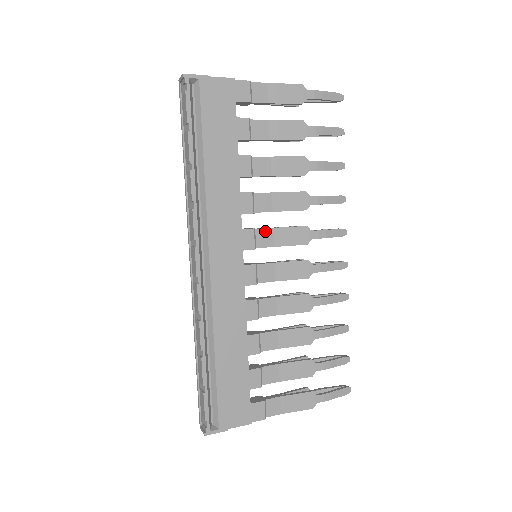
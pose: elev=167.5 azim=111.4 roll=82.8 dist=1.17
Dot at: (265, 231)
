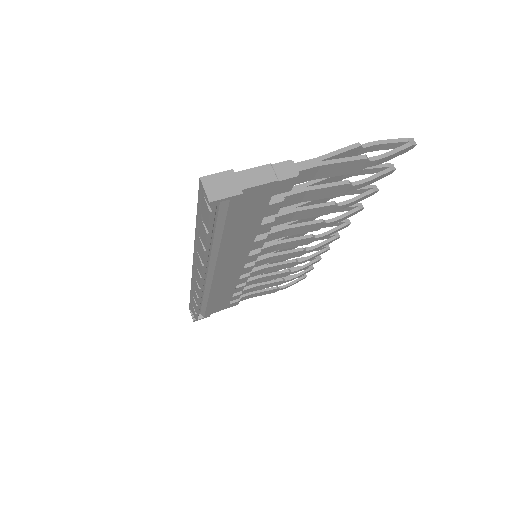
Dot at: (270, 247)
